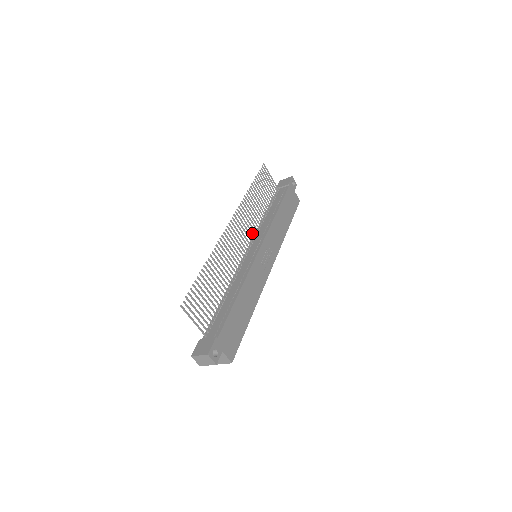
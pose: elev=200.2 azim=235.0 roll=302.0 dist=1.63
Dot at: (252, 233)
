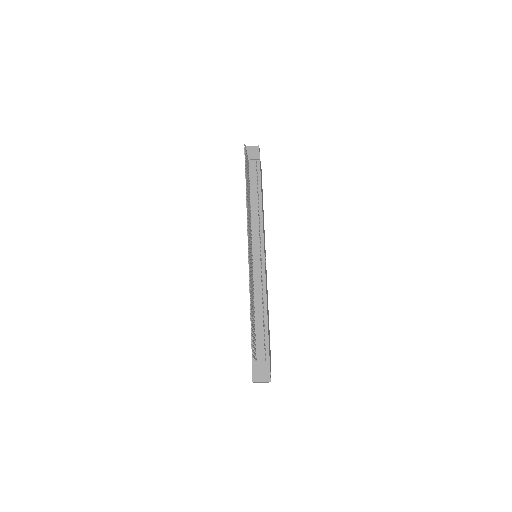
Dot at: occluded
